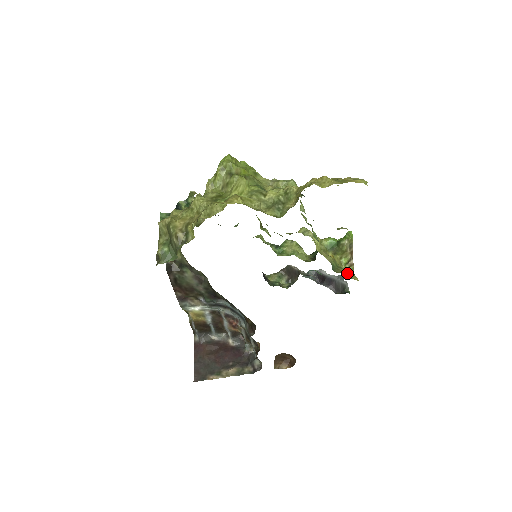
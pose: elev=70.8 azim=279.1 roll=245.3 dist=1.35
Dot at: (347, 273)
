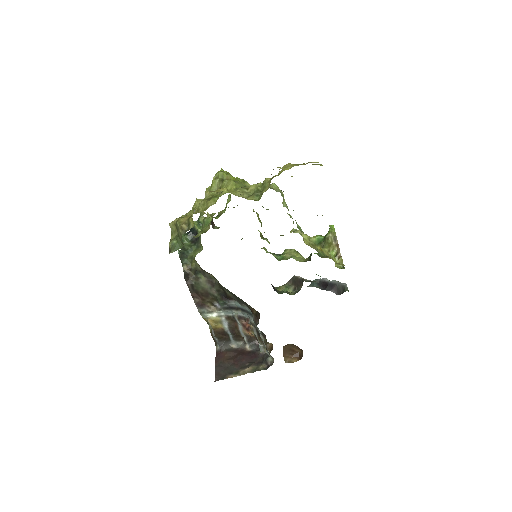
Dot at: occluded
